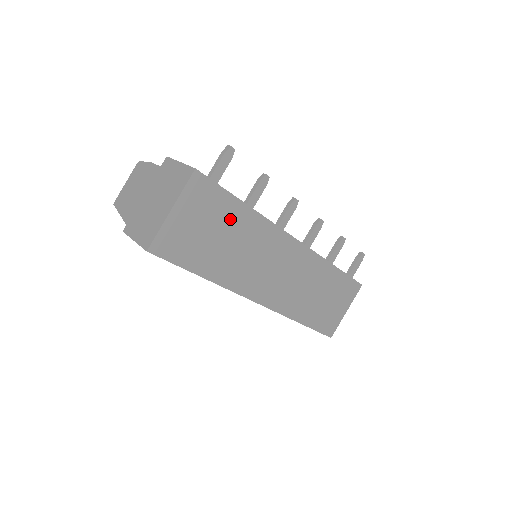
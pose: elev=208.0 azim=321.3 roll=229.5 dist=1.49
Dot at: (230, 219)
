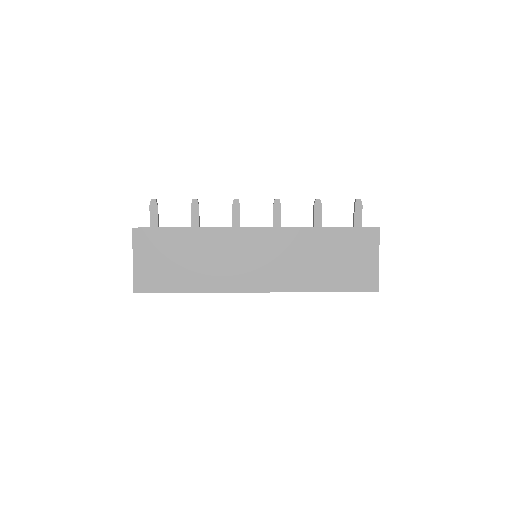
Dot at: (181, 244)
